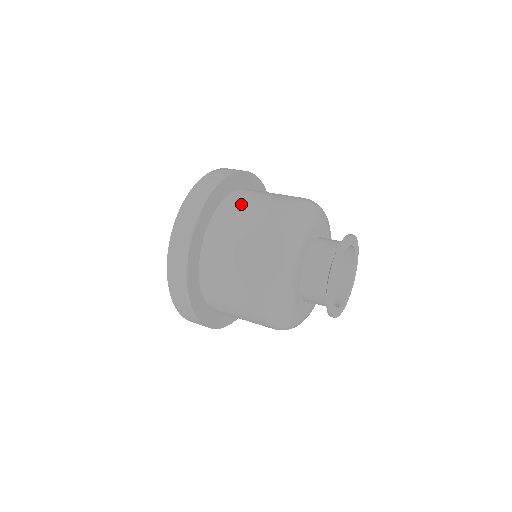
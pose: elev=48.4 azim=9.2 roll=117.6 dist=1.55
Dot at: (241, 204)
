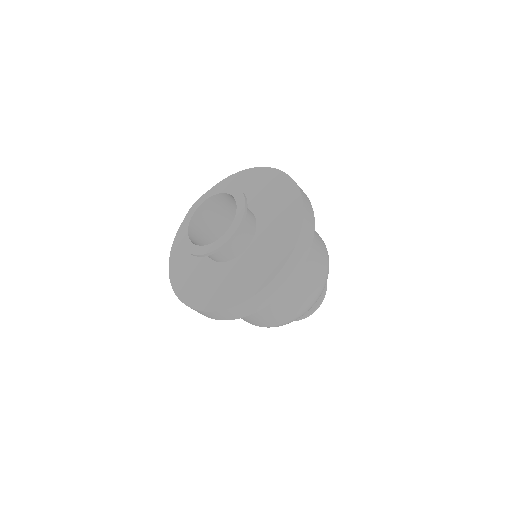
Dot at: occluded
